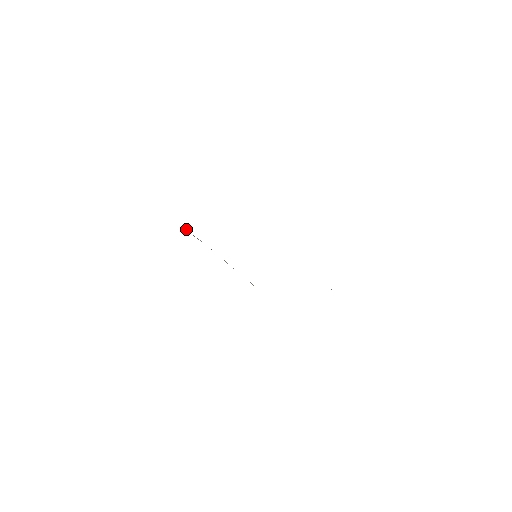
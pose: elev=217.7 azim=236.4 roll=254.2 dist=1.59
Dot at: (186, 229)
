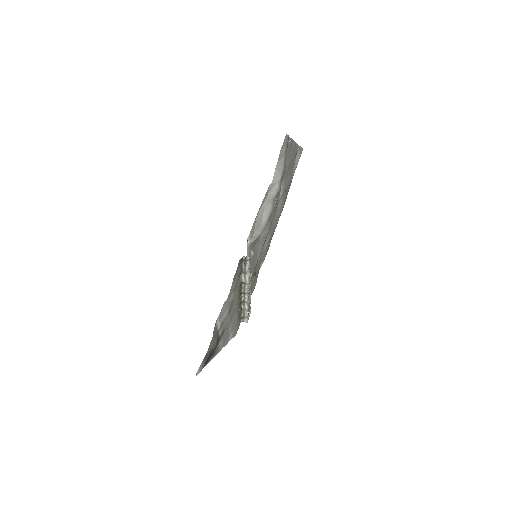
Dot at: occluded
